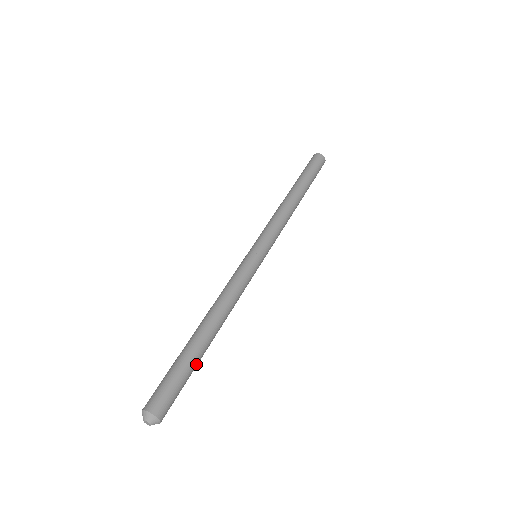
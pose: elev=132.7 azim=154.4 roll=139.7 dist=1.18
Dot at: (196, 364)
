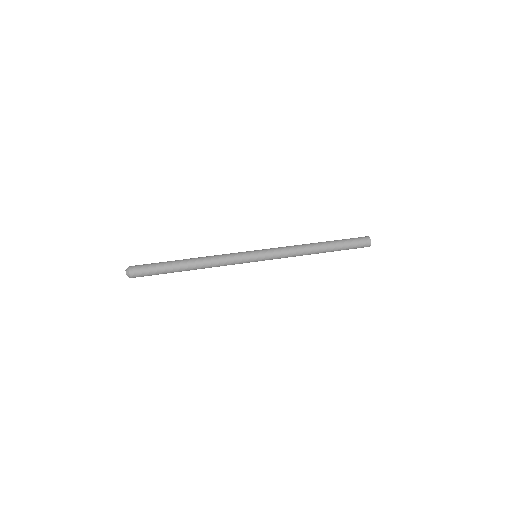
Dot at: (167, 265)
